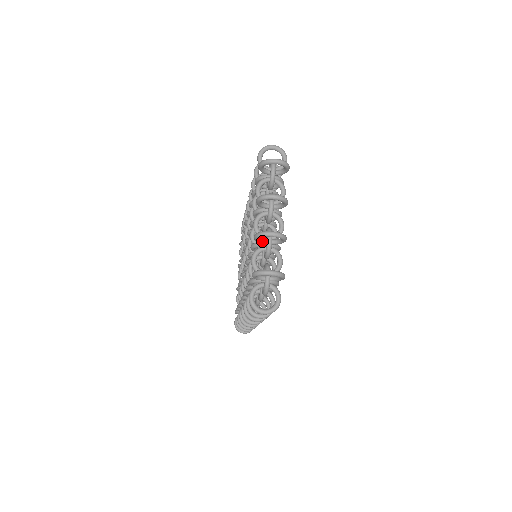
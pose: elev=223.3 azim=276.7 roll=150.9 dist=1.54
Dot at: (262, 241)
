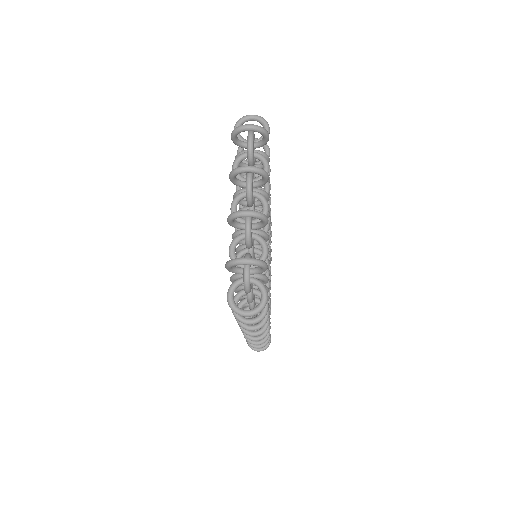
Dot at: (240, 226)
